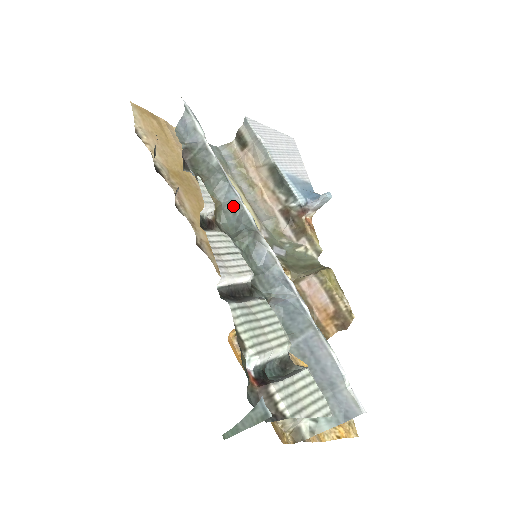
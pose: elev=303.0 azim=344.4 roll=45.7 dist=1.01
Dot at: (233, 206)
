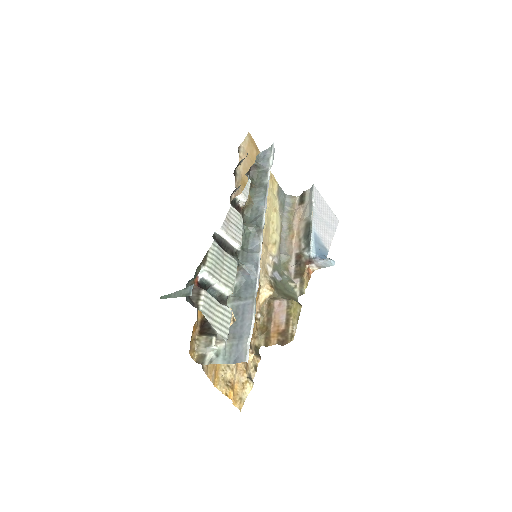
Dot at: (259, 209)
